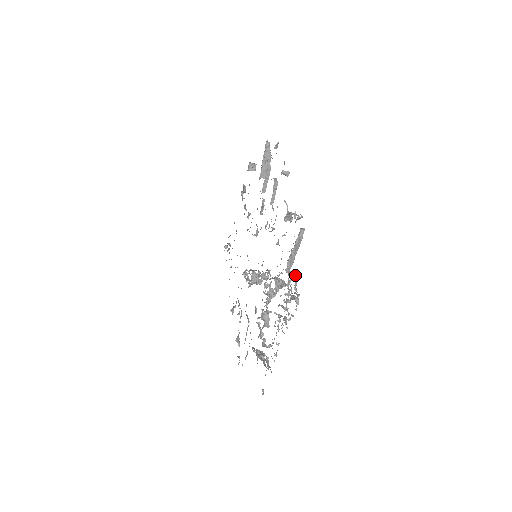
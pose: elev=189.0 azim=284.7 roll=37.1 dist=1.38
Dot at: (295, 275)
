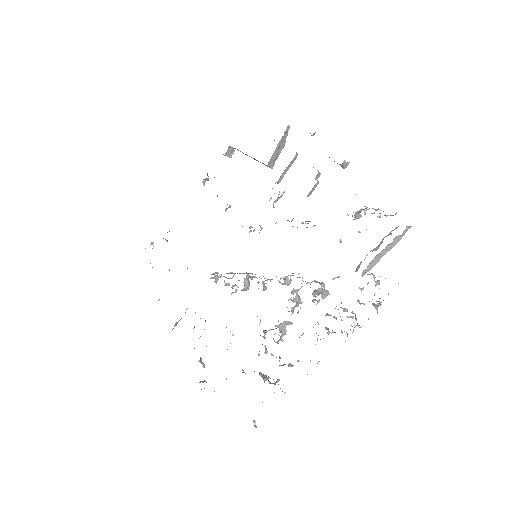
Dot at: occluded
